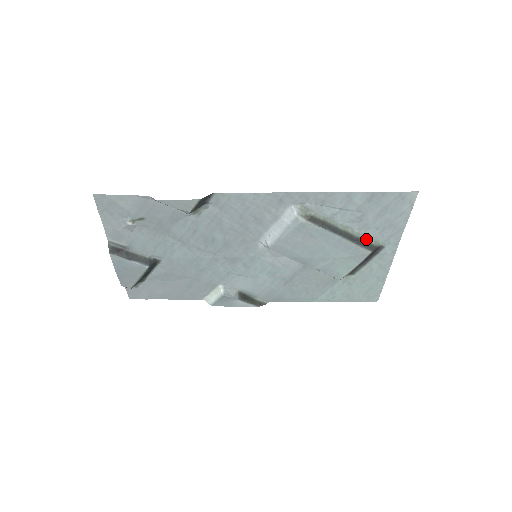
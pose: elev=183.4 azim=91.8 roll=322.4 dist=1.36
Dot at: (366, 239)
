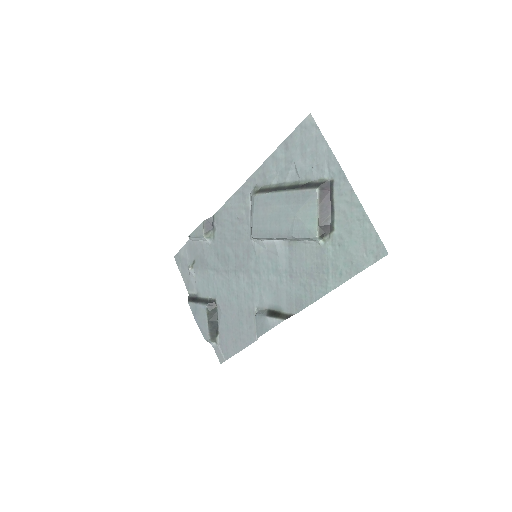
Dot at: (310, 182)
